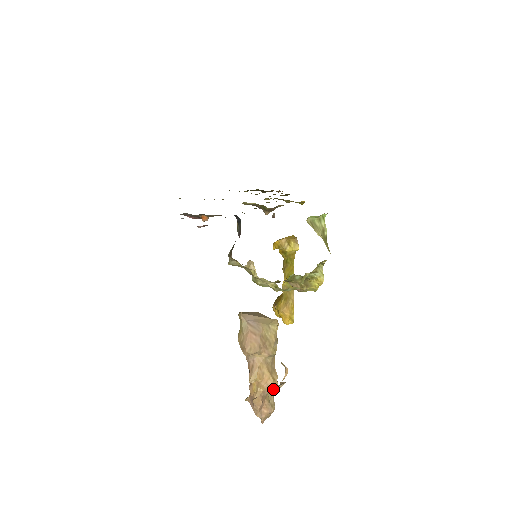
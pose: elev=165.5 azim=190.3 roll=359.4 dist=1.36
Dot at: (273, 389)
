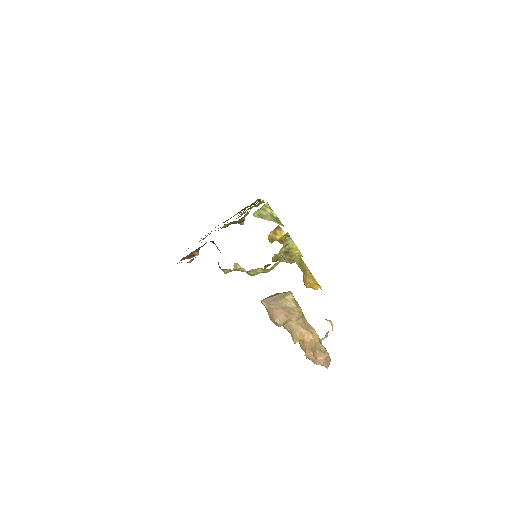
Dot at: (316, 340)
